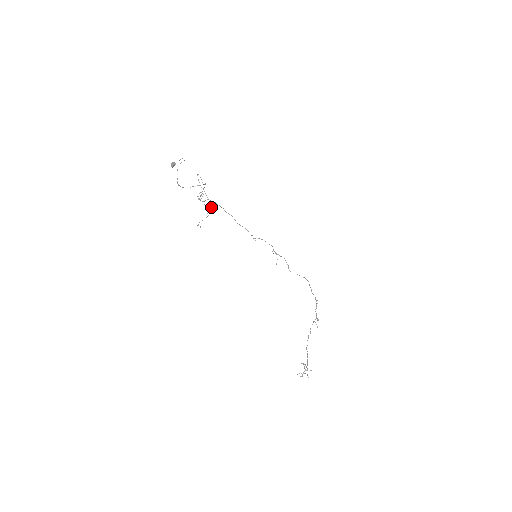
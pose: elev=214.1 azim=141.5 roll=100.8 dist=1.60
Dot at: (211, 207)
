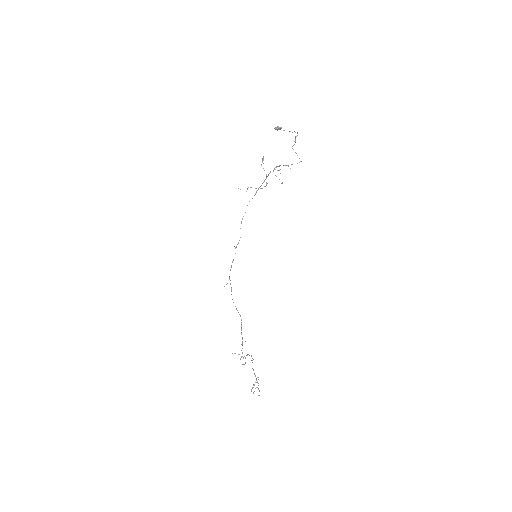
Dot at: (266, 185)
